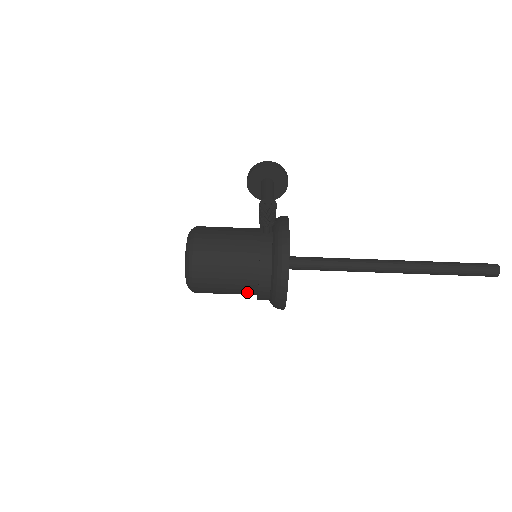
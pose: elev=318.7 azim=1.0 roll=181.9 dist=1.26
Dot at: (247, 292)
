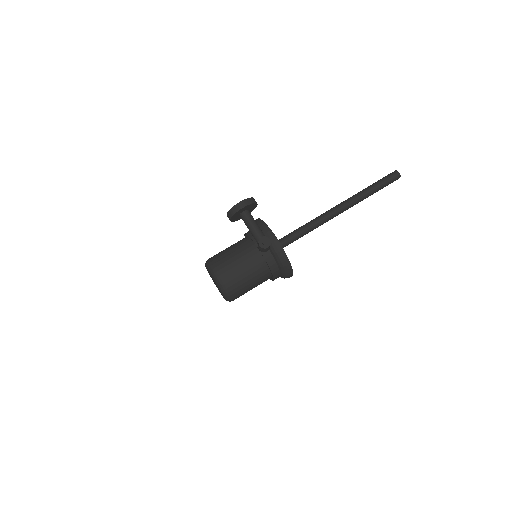
Dot at: occluded
